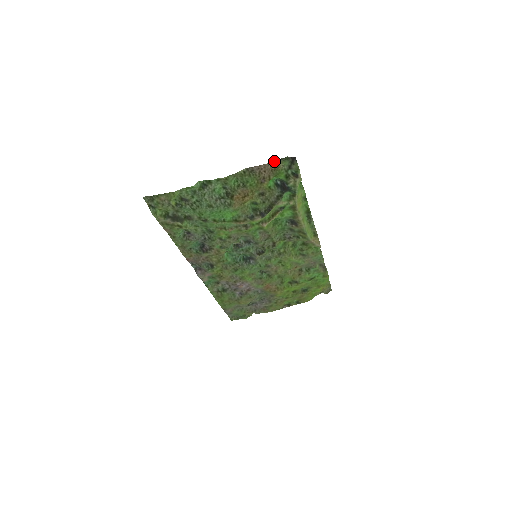
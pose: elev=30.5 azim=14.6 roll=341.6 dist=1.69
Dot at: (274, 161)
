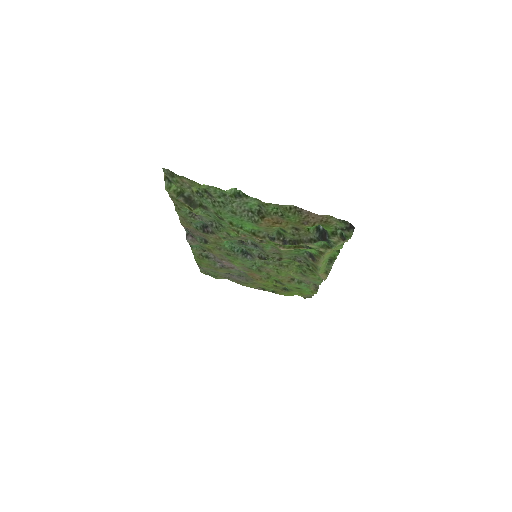
Dot at: (330, 216)
